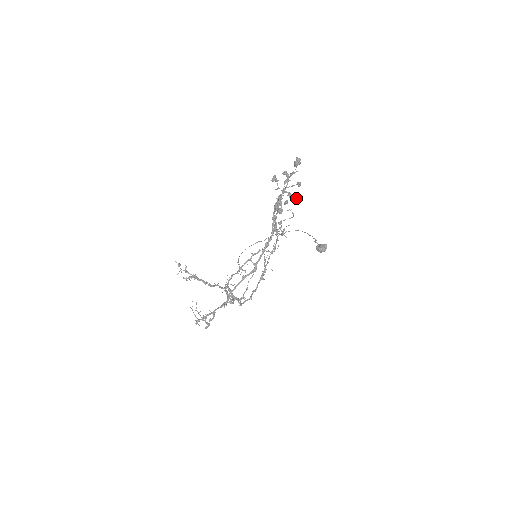
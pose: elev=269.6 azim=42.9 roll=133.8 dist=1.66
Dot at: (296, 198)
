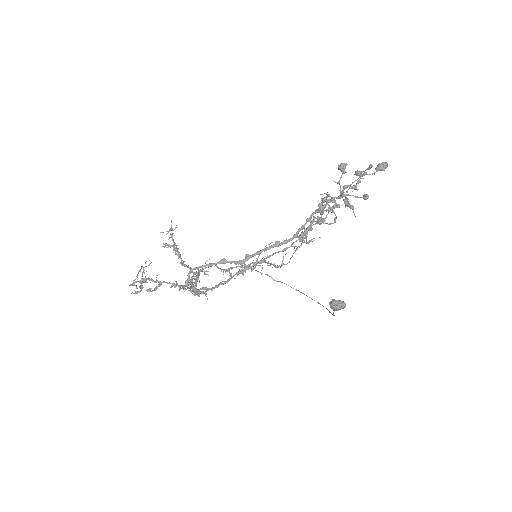
Dot at: (351, 207)
